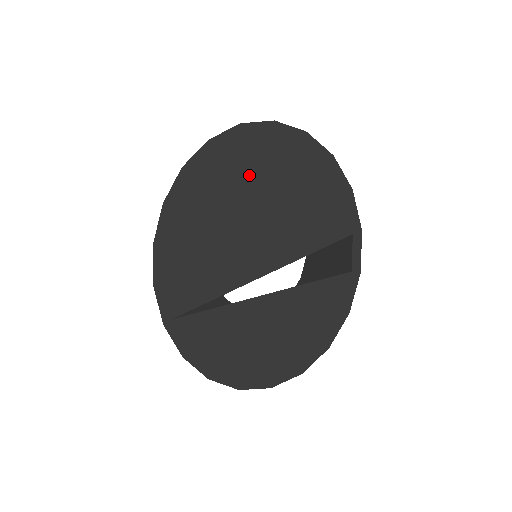
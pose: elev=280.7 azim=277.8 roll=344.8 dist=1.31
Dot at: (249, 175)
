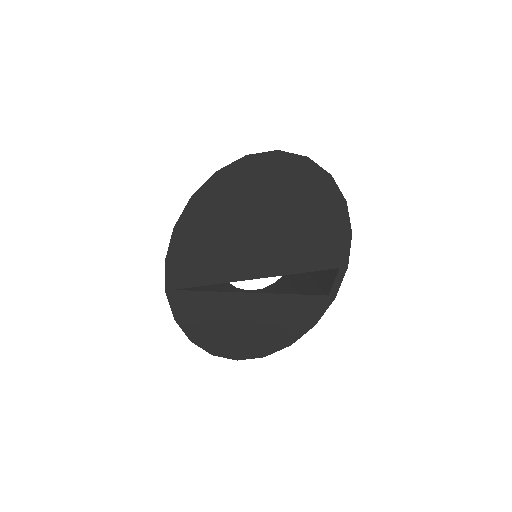
Dot at: (271, 196)
